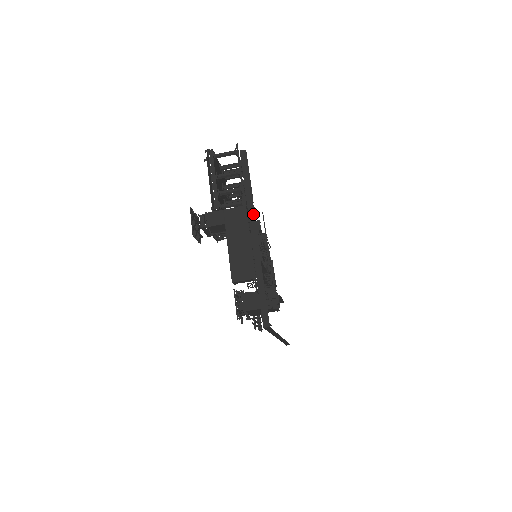
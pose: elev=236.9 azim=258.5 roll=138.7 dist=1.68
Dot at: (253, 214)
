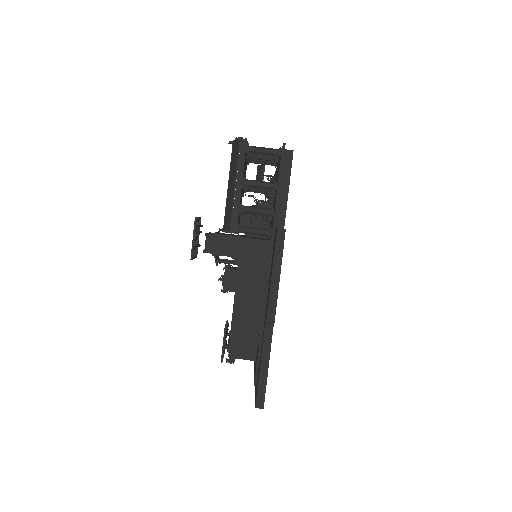
Dot at: (280, 257)
